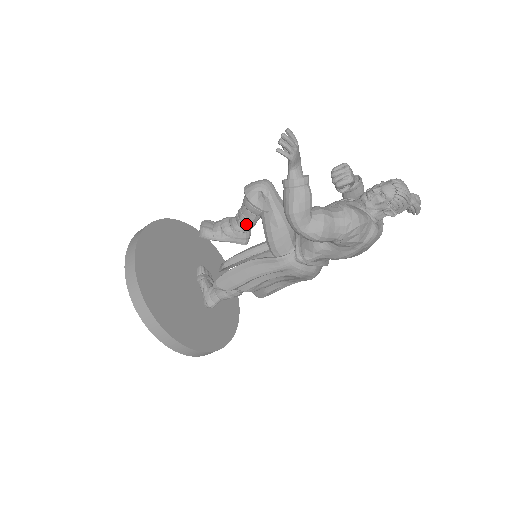
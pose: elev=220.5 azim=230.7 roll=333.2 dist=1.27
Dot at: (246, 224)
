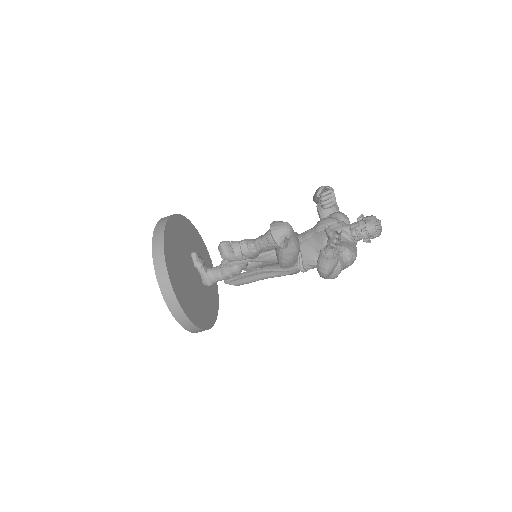
Dot at: occluded
